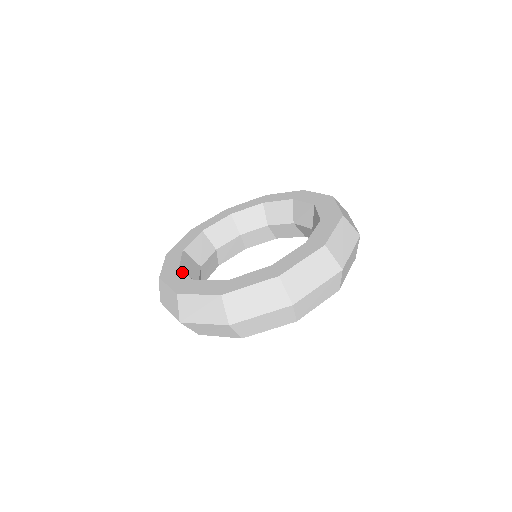
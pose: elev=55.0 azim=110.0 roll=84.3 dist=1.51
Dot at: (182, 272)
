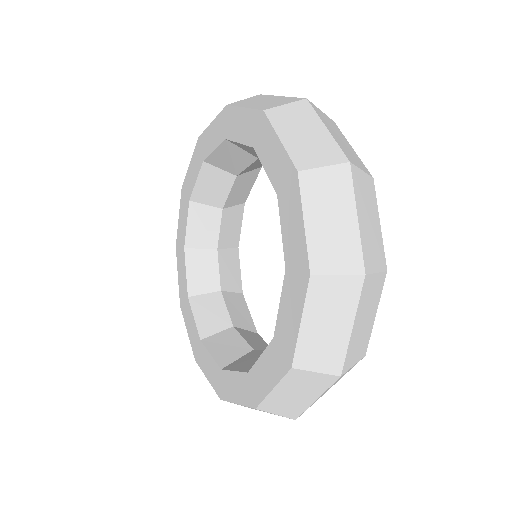
Dot at: (228, 372)
